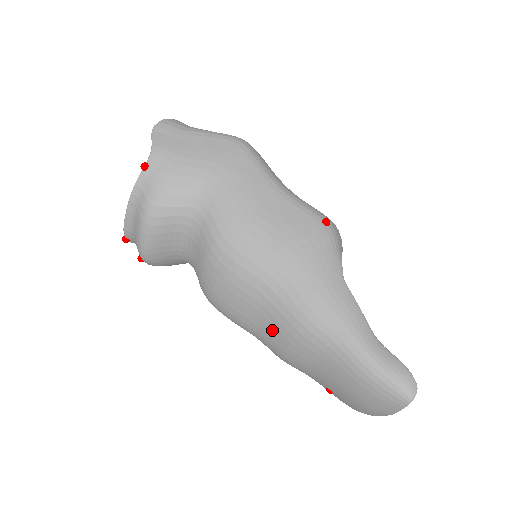
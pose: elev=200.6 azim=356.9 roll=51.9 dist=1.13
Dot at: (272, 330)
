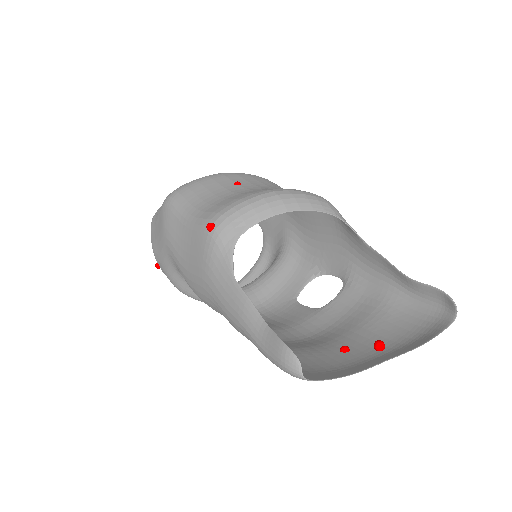
Dot at: occluded
